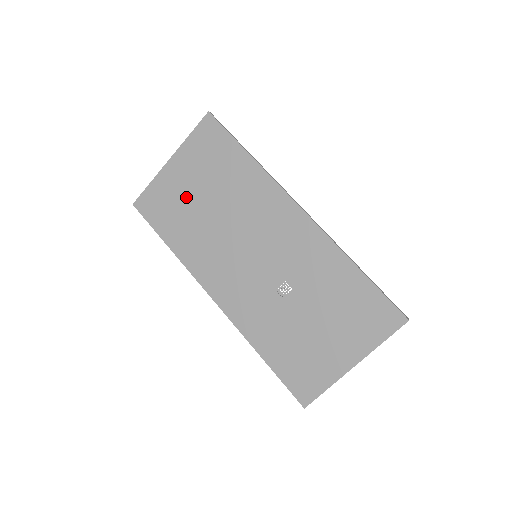
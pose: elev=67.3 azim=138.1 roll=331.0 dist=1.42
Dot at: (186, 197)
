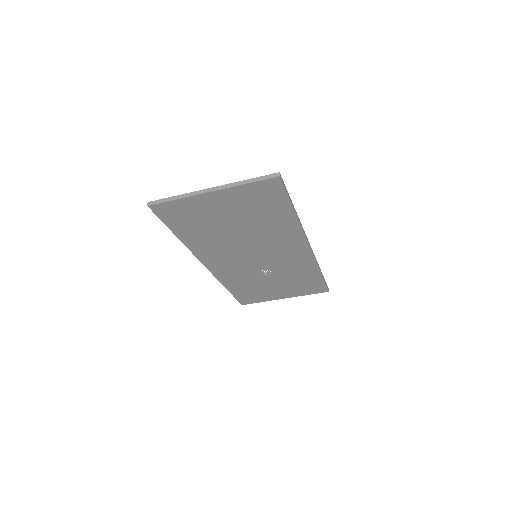
Dot at: (215, 218)
